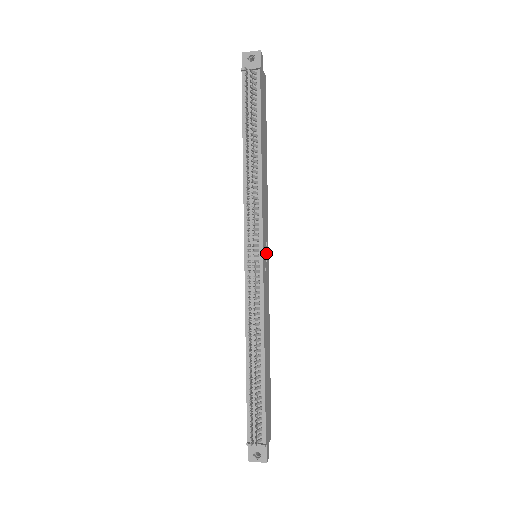
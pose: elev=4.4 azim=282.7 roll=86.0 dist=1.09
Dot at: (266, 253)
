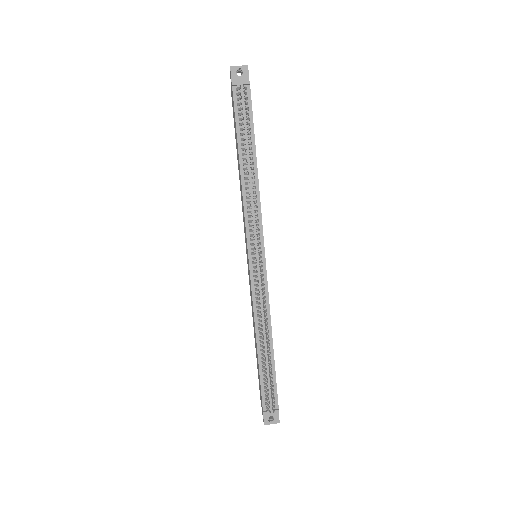
Dot at: occluded
